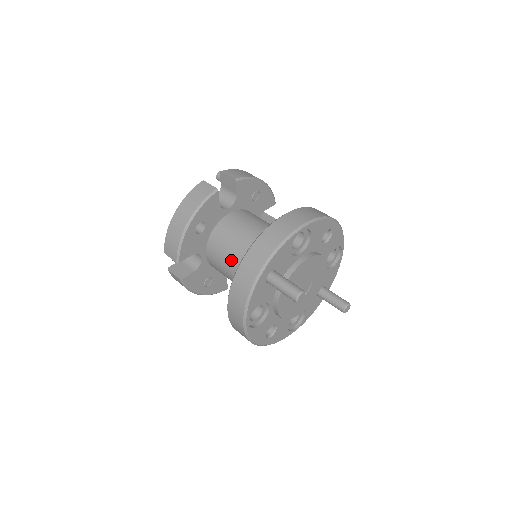
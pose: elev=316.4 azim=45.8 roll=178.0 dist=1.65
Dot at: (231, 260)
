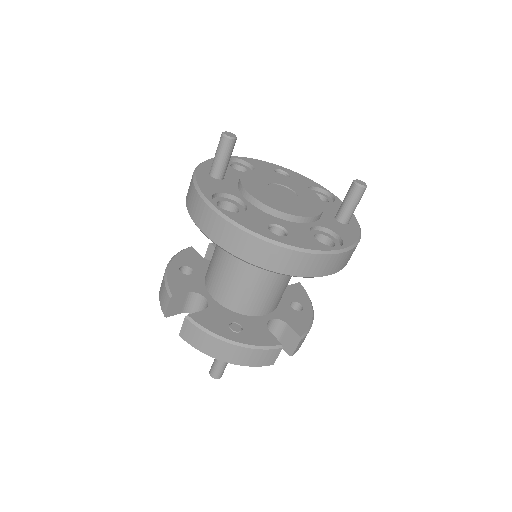
Dot at: (217, 252)
